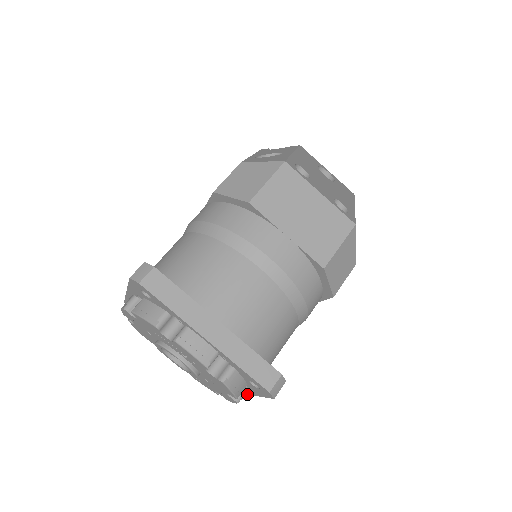
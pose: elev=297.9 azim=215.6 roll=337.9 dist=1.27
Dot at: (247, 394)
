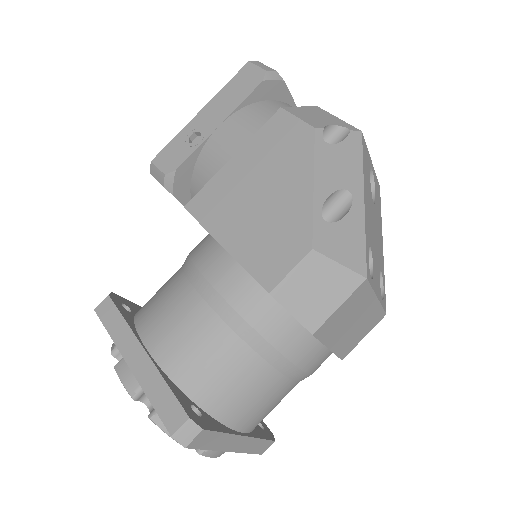
Dot at: occluded
